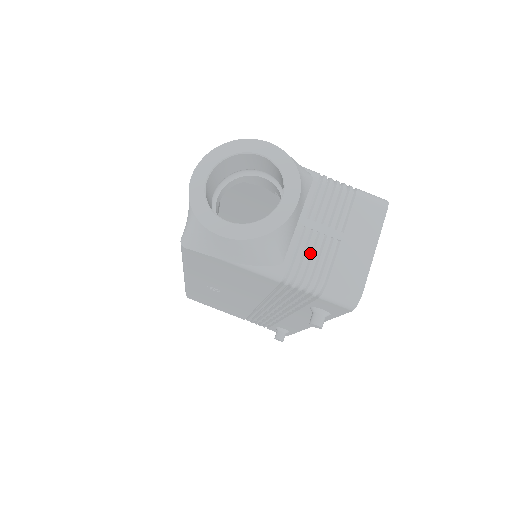
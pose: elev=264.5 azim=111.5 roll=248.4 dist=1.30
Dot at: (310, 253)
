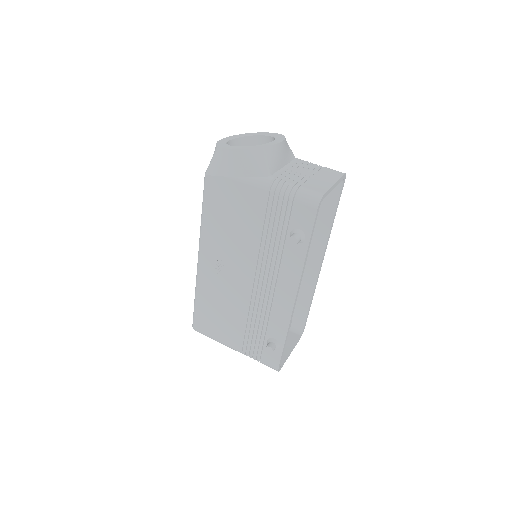
Dot at: (289, 178)
